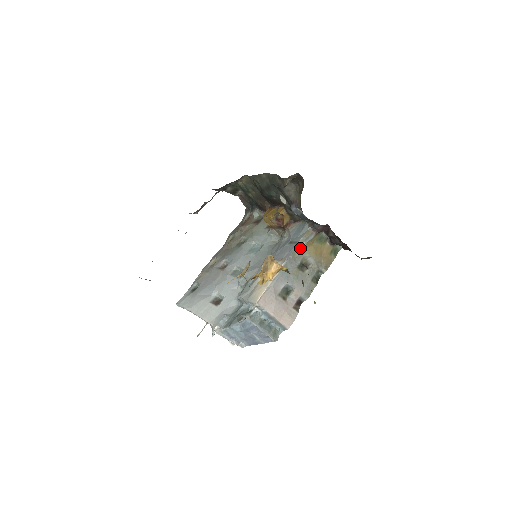
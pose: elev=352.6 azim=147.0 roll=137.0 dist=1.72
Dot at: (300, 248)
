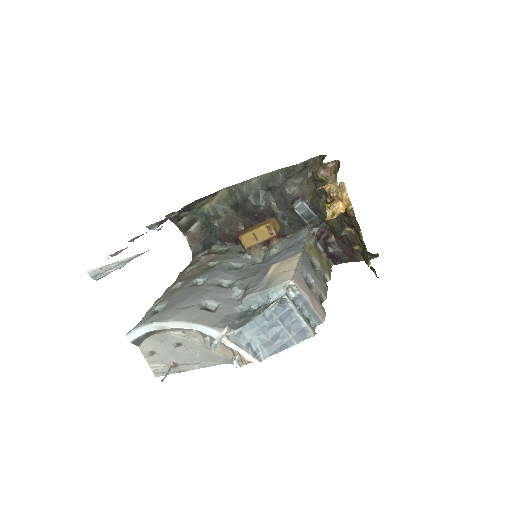
Dot at: (307, 247)
